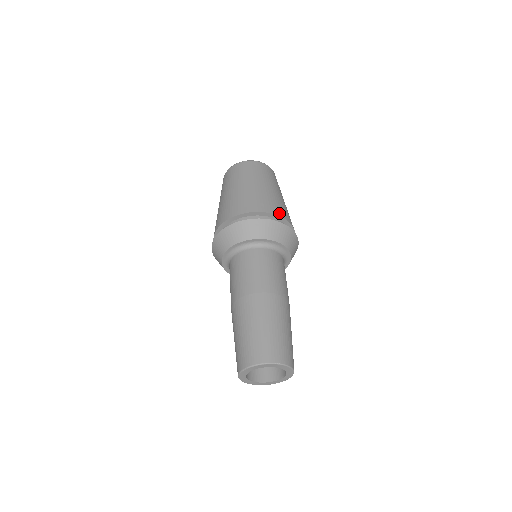
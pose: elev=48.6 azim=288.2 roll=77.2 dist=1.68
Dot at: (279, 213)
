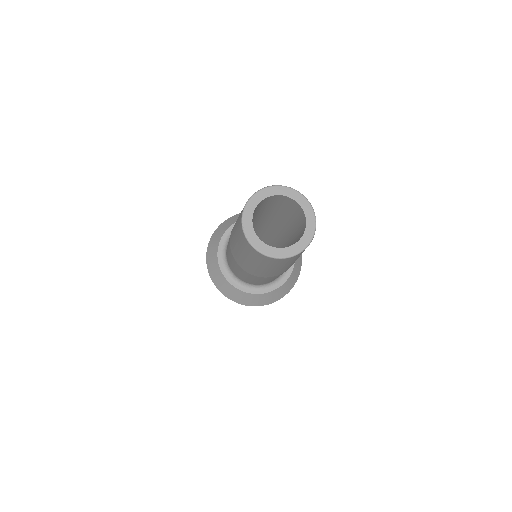
Dot at: occluded
